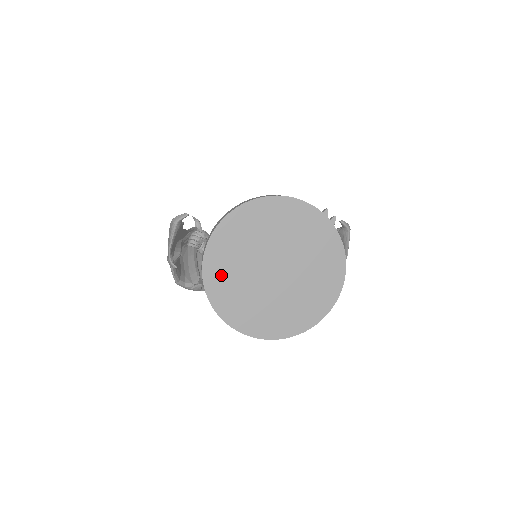
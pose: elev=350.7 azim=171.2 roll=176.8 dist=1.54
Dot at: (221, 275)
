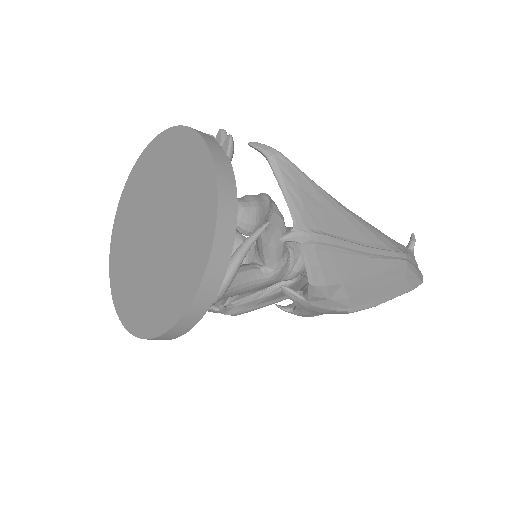
Dot at: (120, 249)
